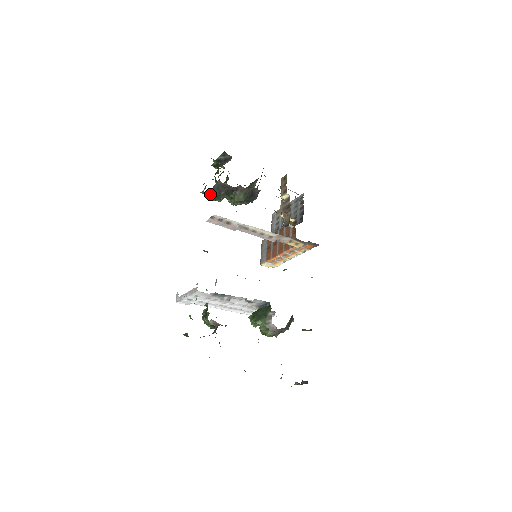
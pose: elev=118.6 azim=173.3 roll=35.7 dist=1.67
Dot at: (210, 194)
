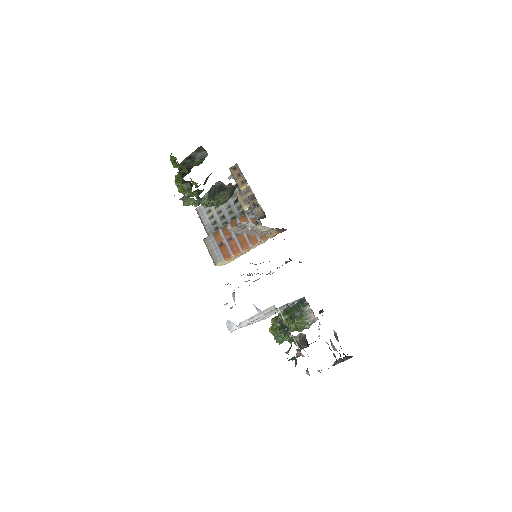
Dot at: (203, 199)
